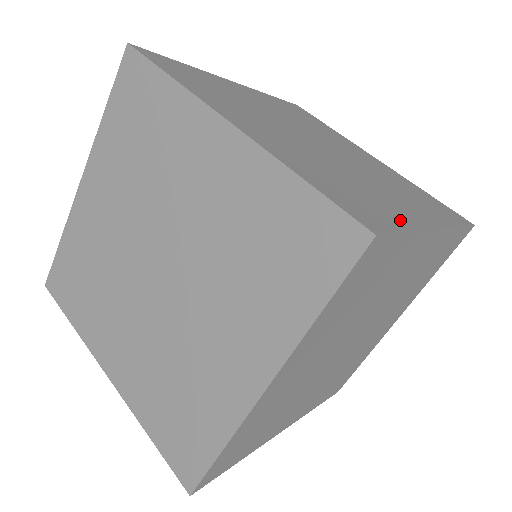
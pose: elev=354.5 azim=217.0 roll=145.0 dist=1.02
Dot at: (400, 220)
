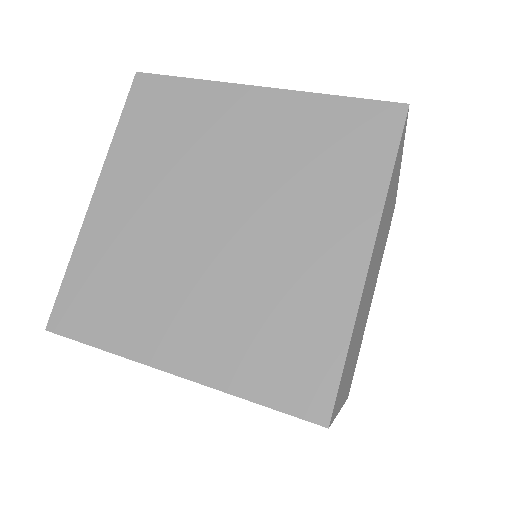
Dot at: occluded
